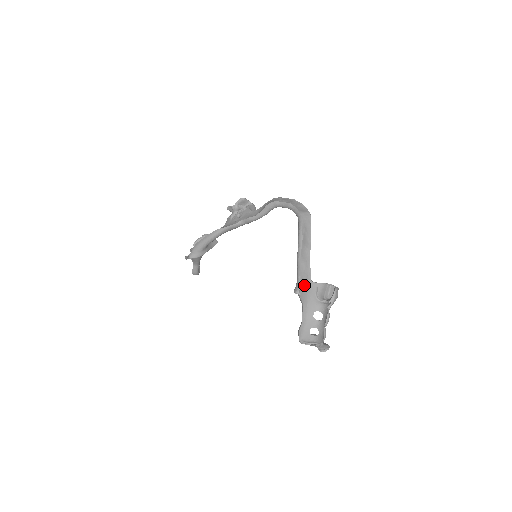
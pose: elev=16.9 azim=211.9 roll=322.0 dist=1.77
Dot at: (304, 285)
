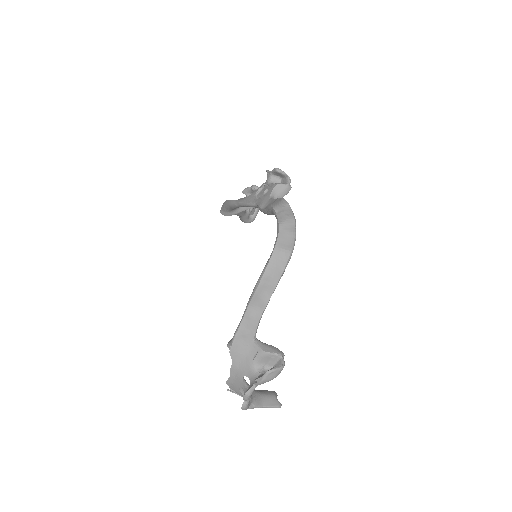
Dot at: (240, 342)
